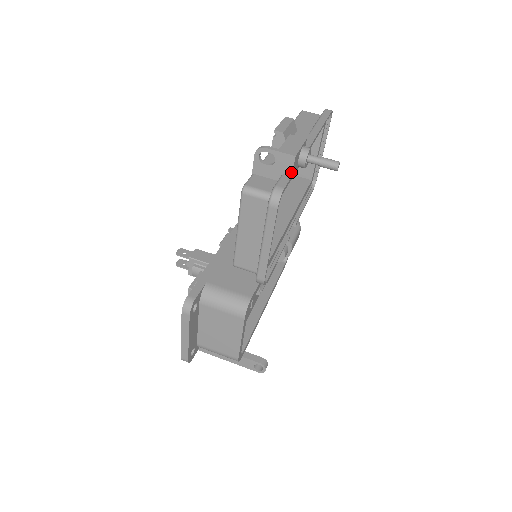
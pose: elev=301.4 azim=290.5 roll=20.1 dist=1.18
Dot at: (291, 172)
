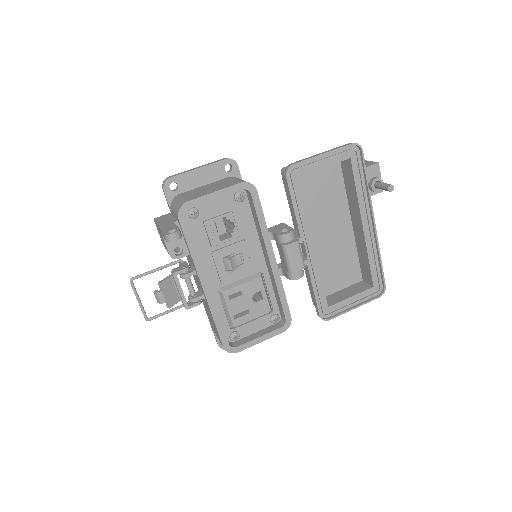
Dot at: (368, 166)
